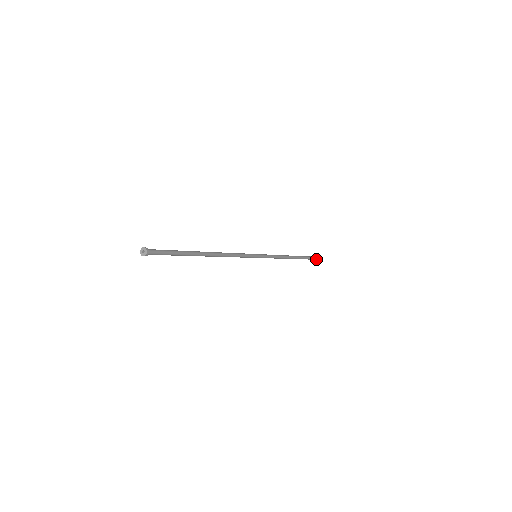
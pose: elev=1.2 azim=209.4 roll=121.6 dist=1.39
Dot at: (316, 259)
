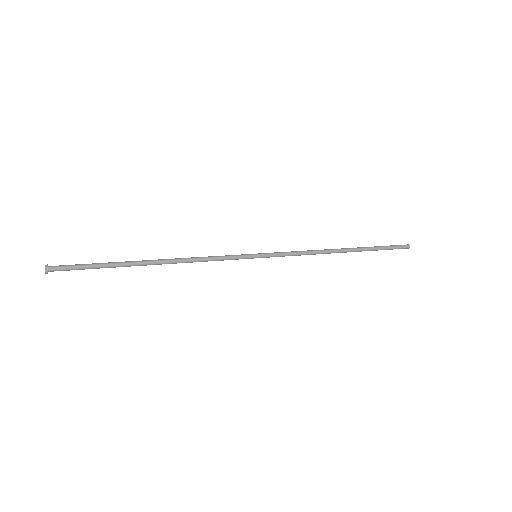
Dot at: (408, 247)
